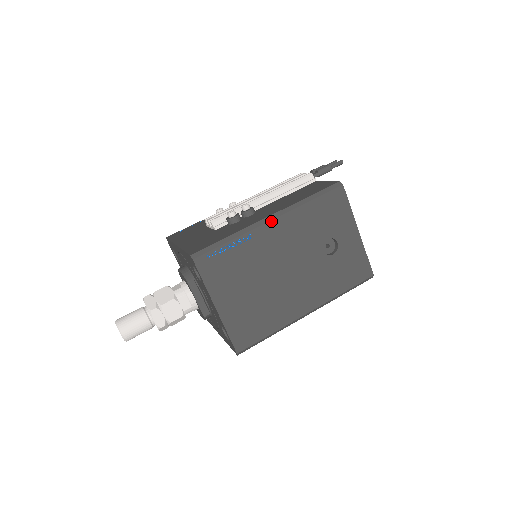
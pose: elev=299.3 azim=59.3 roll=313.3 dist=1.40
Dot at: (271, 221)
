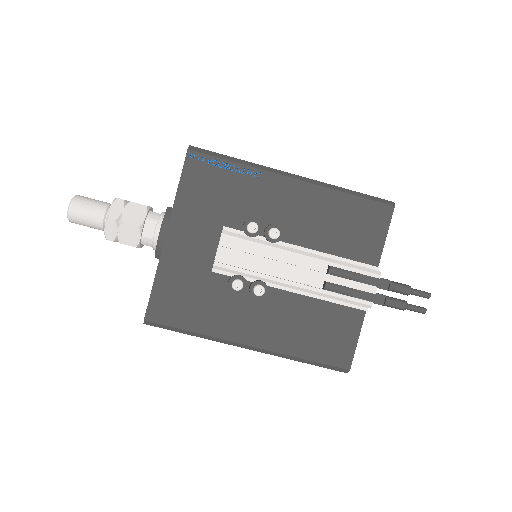
Dot at: (246, 348)
